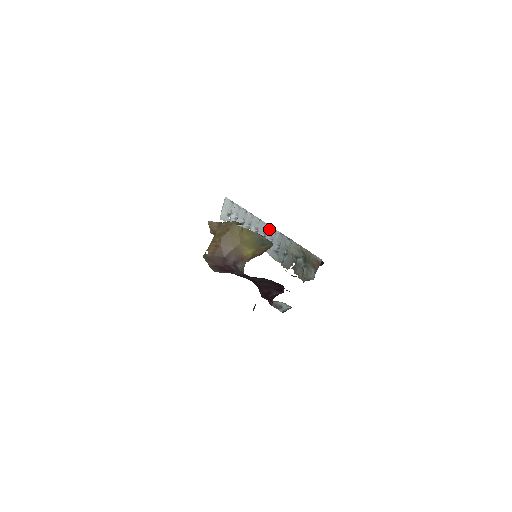
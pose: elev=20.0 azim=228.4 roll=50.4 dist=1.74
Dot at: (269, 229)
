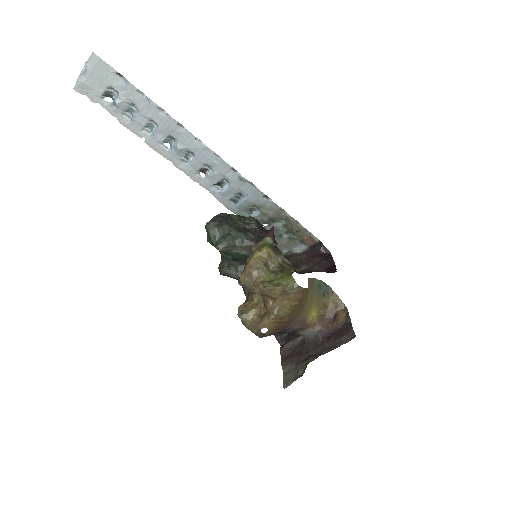
Dot at: (226, 168)
